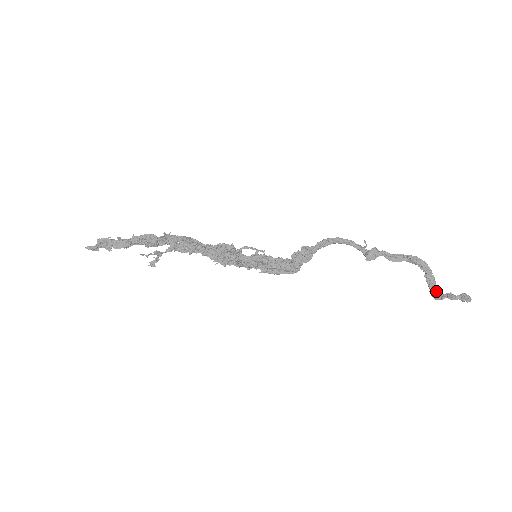
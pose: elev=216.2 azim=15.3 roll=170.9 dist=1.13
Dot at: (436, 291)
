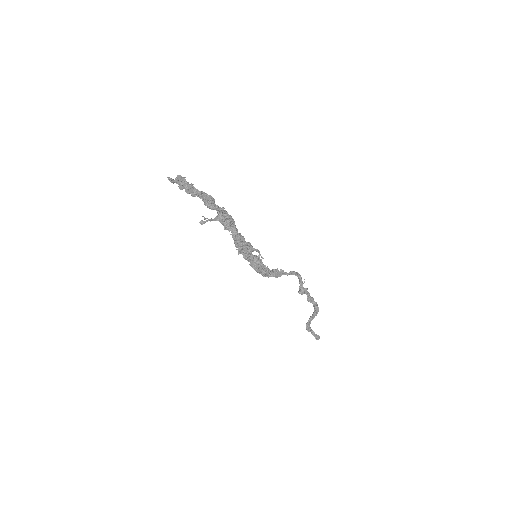
Dot at: occluded
